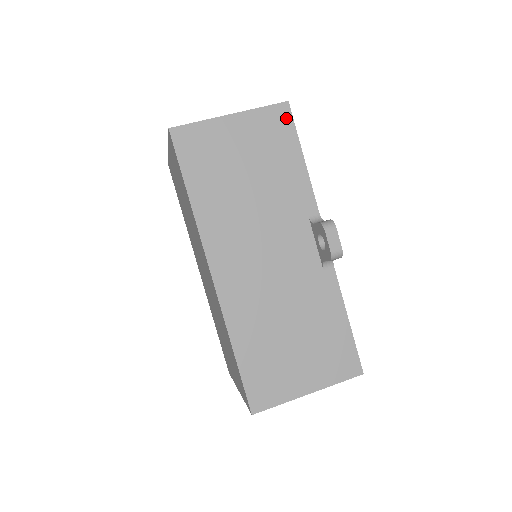
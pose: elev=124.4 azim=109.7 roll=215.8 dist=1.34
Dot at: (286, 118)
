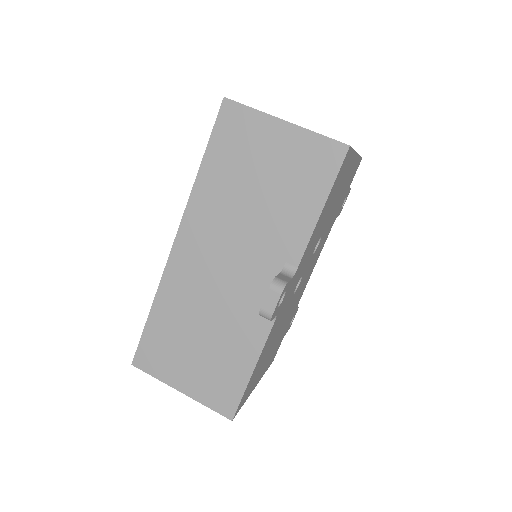
Dot at: (335, 160)
